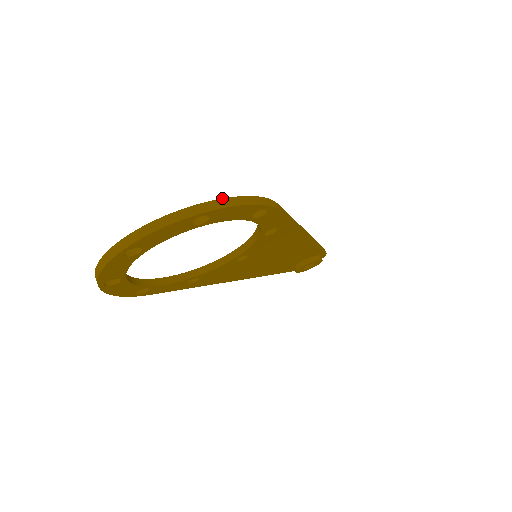
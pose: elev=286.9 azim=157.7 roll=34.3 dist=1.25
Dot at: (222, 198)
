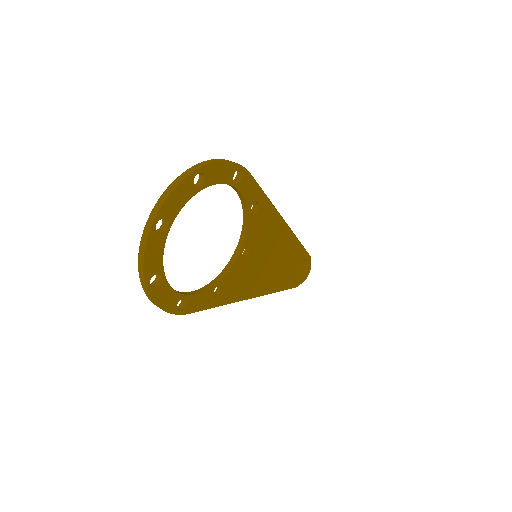
Dot at: (206, 161)
